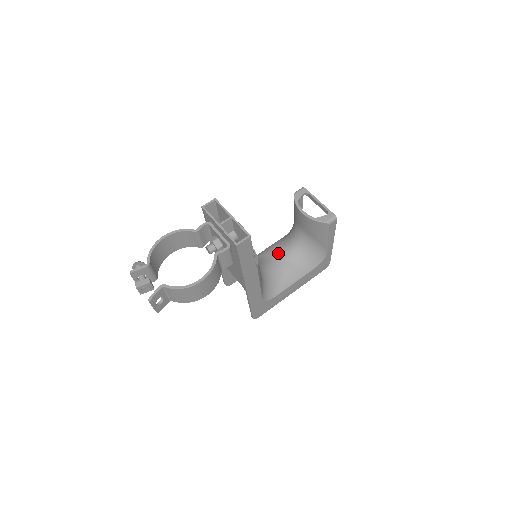
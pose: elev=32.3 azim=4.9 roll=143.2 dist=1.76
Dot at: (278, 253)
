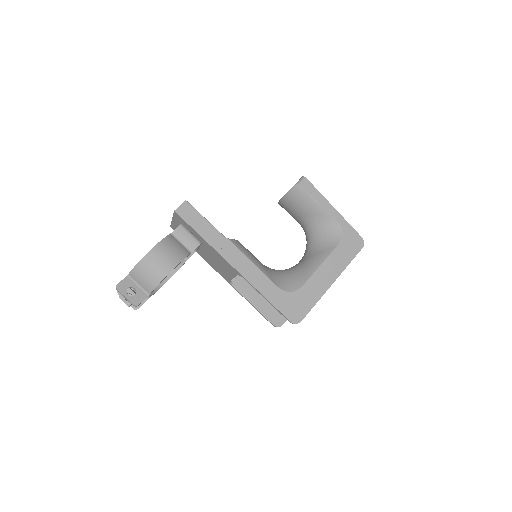
Dot at: occluded
